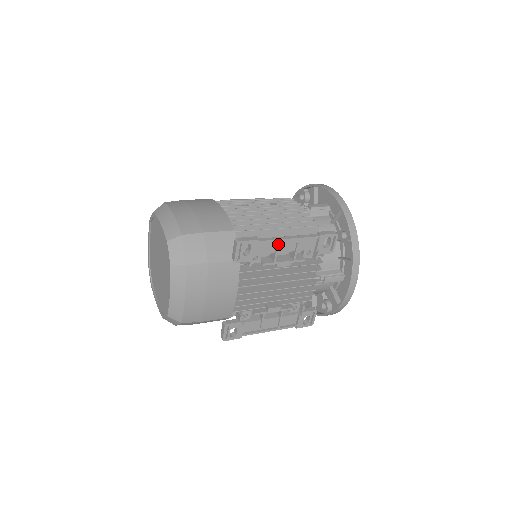
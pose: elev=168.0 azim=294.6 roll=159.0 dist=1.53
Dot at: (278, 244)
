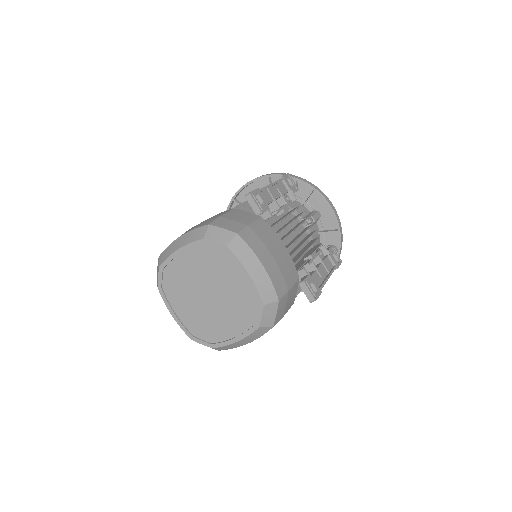
Dot at: (269, 191)
